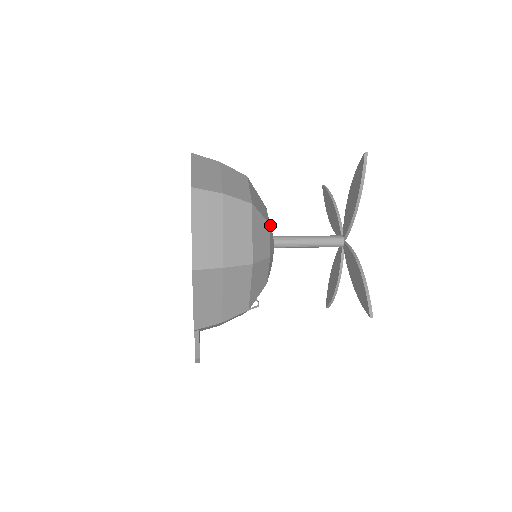
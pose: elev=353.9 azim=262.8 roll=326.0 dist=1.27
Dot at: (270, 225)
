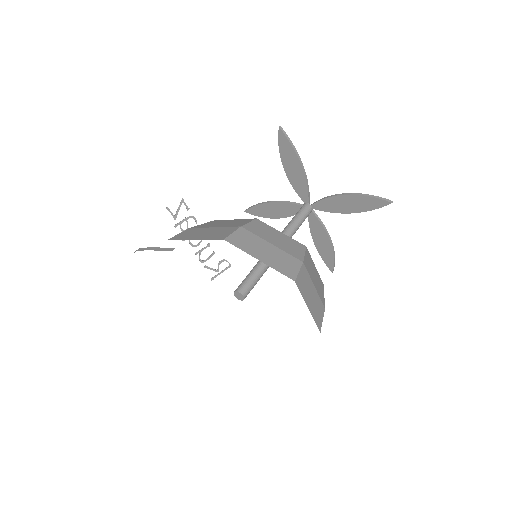
Dot at: occluded
